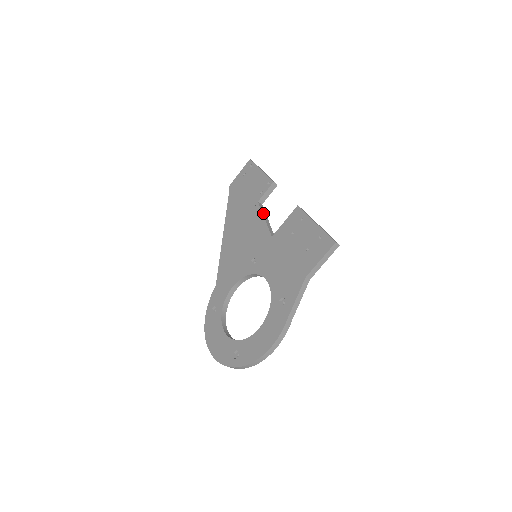
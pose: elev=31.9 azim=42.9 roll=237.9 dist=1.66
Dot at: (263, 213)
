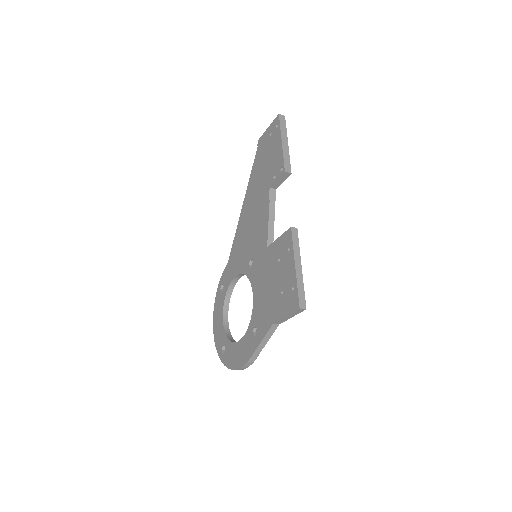
Dot at: (270, 207)
